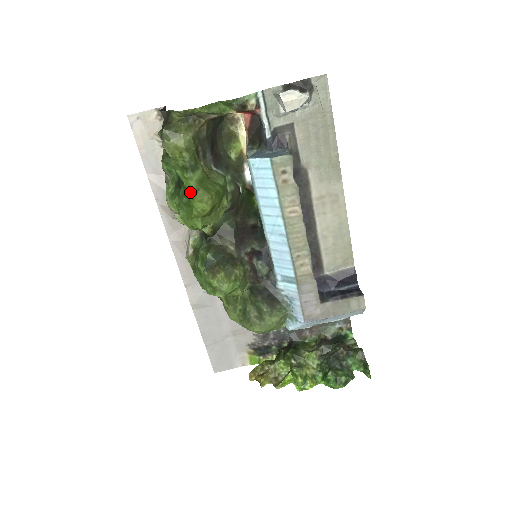
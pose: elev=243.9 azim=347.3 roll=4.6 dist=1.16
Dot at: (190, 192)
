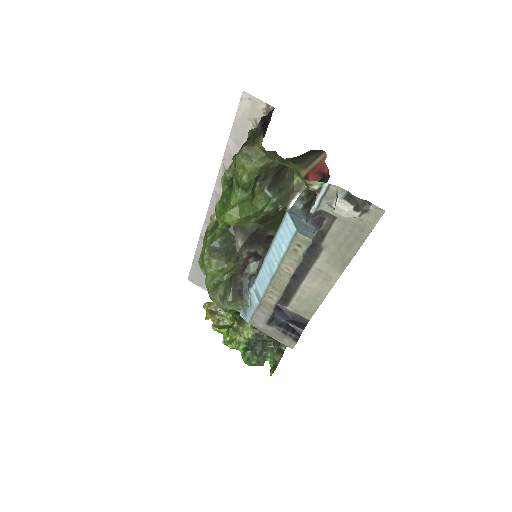
Dot at: (229, 203)
